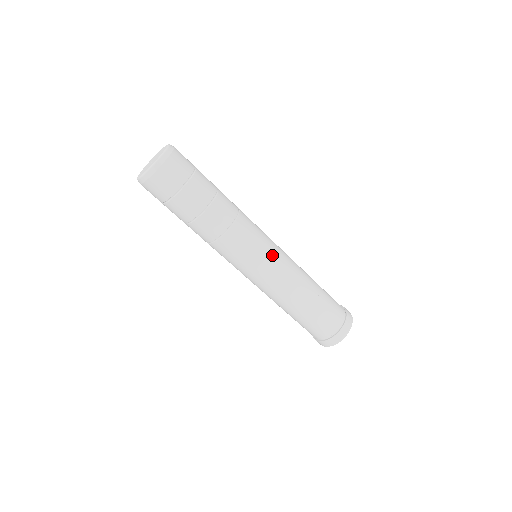
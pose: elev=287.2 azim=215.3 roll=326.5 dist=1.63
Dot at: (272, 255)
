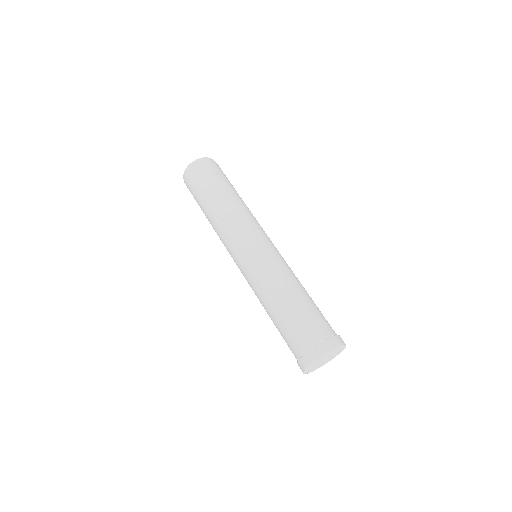
Dot at: (260, 247)
